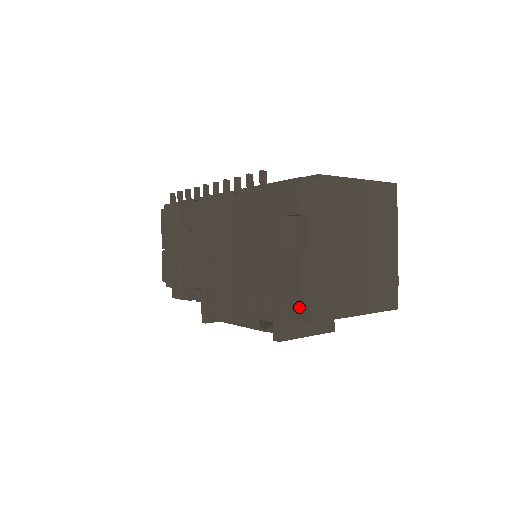
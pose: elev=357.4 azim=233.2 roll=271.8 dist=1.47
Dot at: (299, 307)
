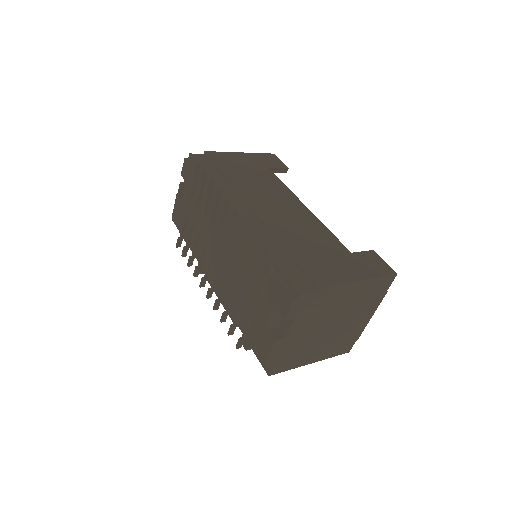
Dot at: occluded
